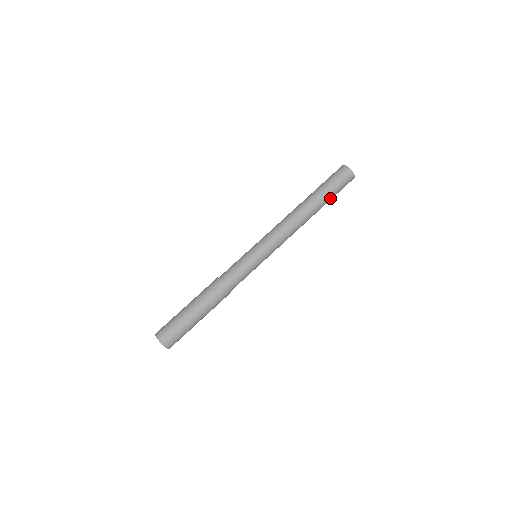
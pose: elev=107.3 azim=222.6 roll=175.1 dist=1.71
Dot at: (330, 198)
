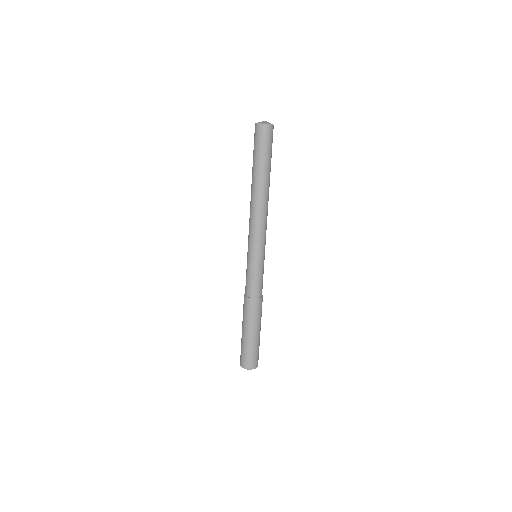
Dot at: (270, 162)
